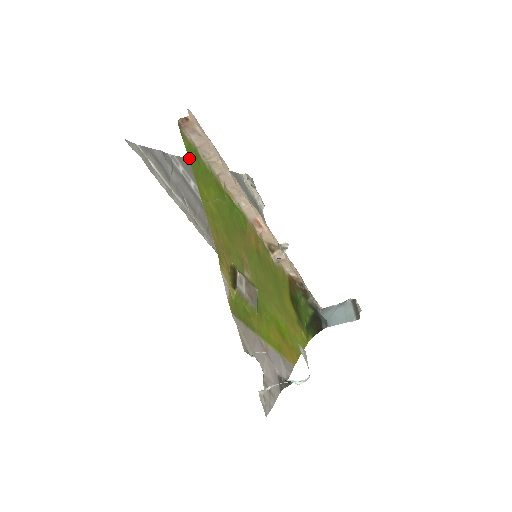
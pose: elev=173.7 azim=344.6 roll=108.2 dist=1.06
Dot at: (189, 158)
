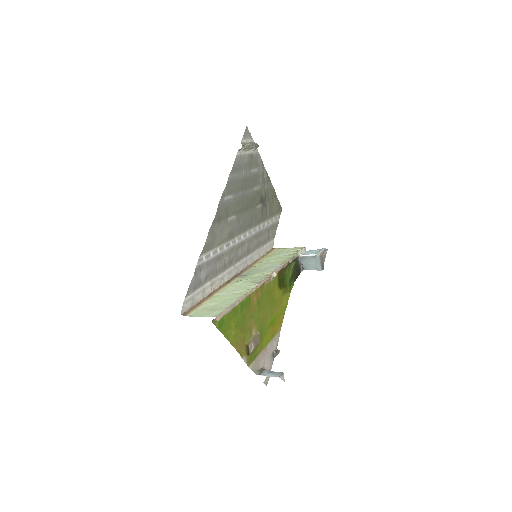
Dot at: (220, 330)
